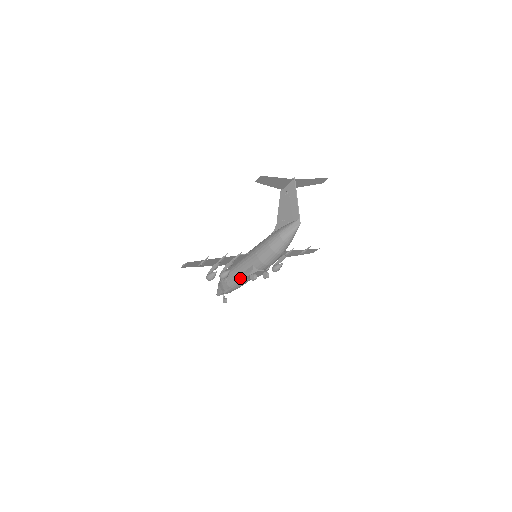
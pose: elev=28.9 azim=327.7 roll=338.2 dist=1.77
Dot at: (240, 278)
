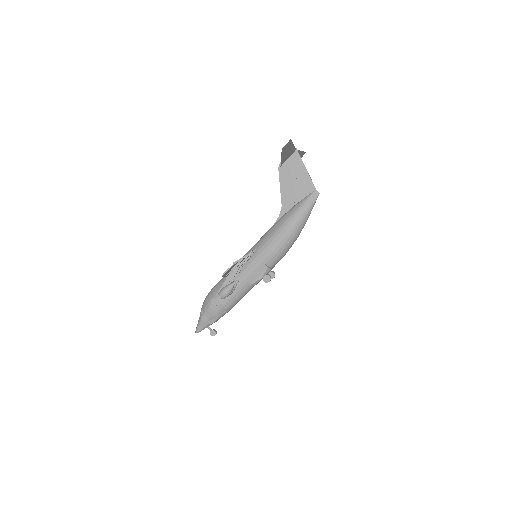
Dot at: (244, 289)
